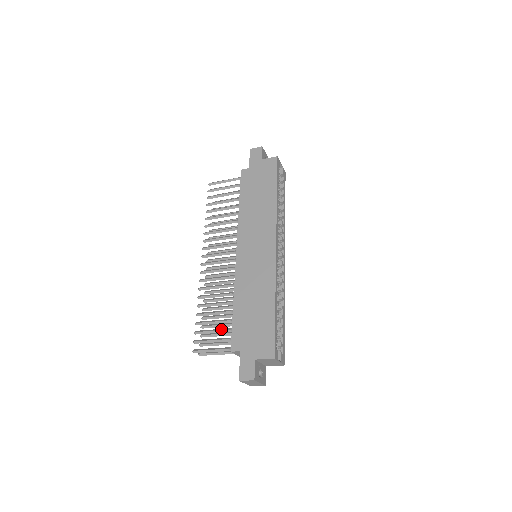
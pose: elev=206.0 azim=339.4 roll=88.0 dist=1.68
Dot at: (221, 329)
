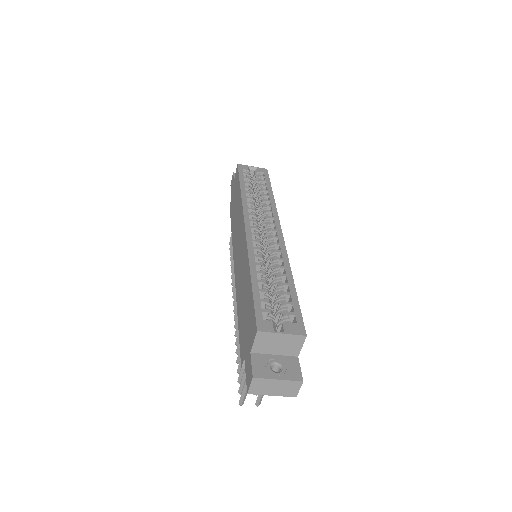
Dot at: occluded
